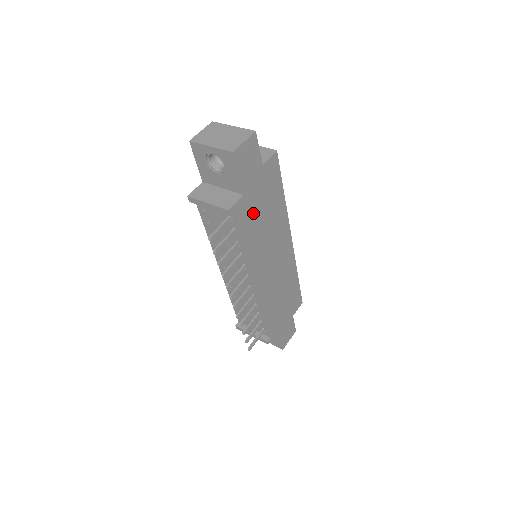
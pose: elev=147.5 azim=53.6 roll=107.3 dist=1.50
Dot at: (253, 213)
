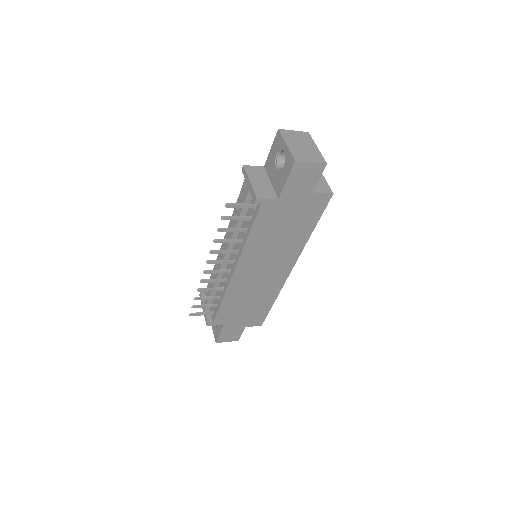
Dot at: (275, 219)
